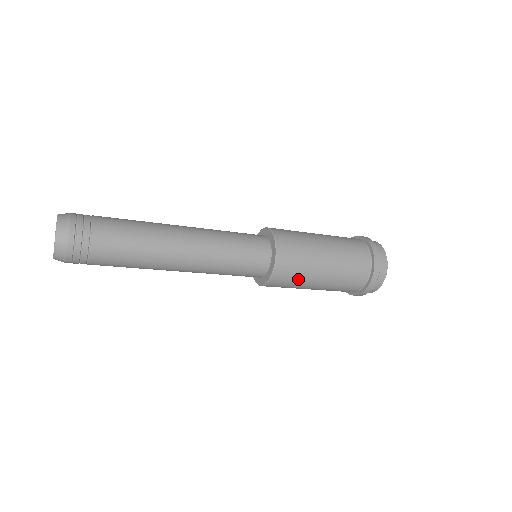
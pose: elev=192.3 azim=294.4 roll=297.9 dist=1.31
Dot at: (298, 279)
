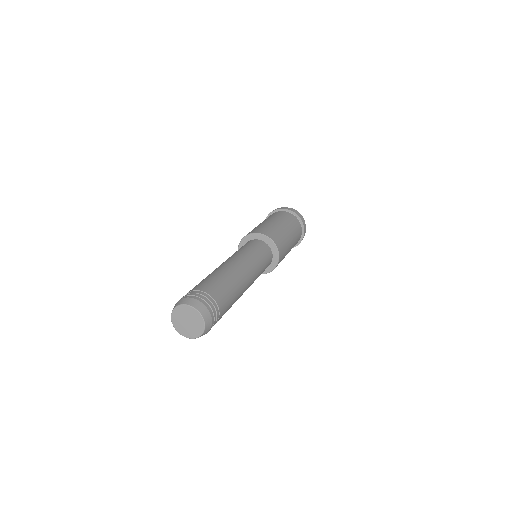
Dot at: occluded
